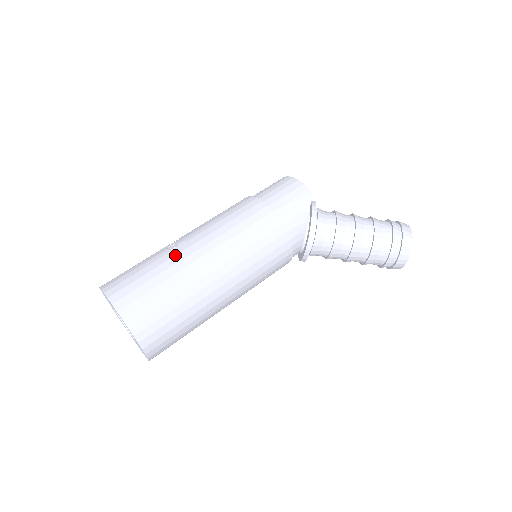
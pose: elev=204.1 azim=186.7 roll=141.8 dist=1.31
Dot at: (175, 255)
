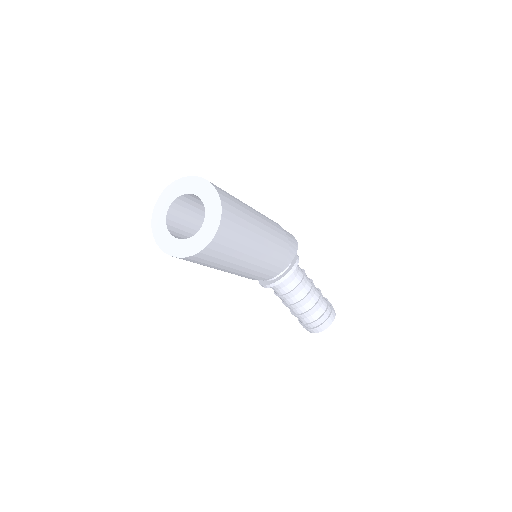
Dot at: occluded
